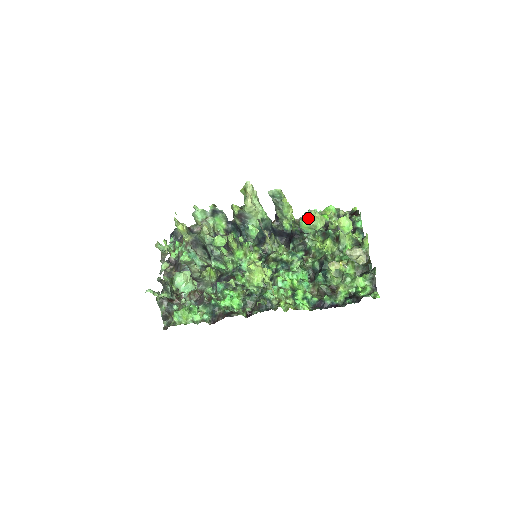
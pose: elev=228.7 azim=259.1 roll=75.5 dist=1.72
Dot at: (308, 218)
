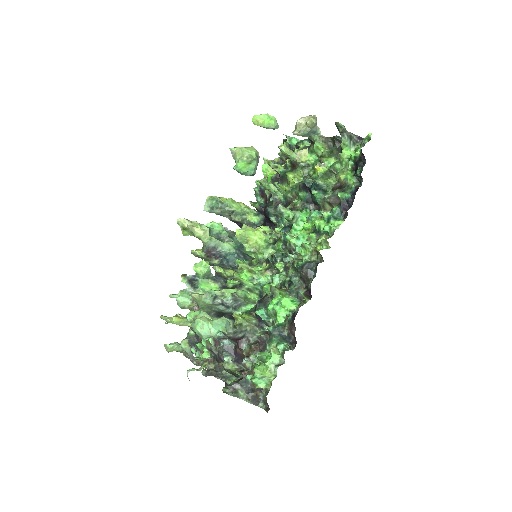
Dot at: (236, 157)
